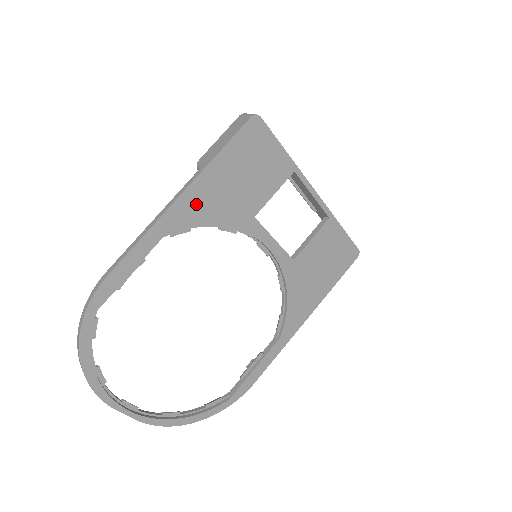
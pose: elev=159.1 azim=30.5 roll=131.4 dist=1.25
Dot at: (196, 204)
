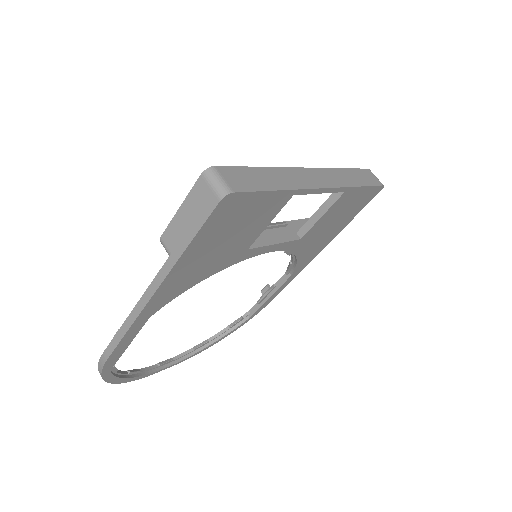
Dot at: (174, 286)
